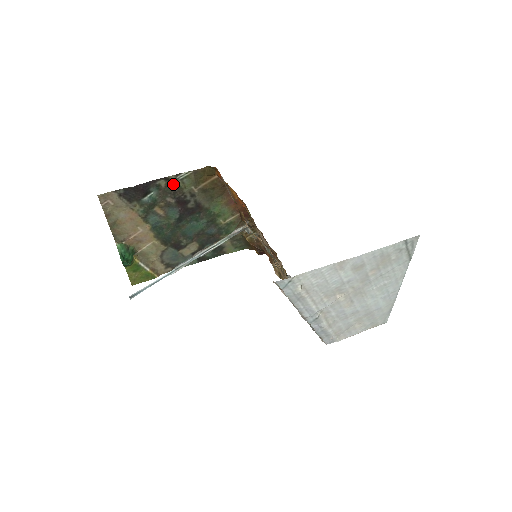
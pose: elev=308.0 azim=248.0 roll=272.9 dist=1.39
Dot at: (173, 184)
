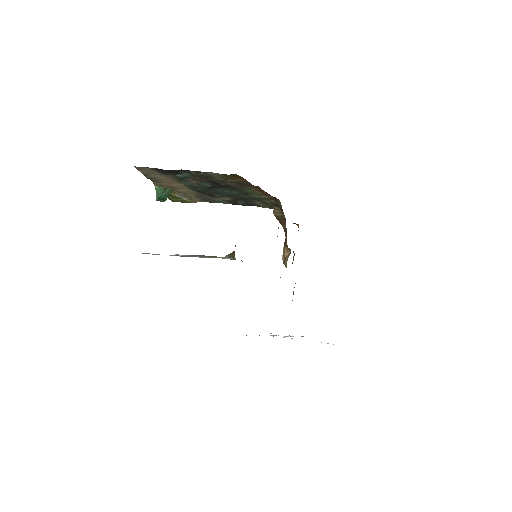
Dot at: (203, 174)
